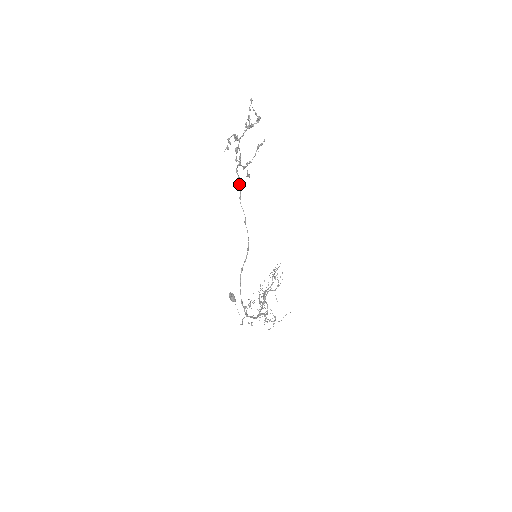
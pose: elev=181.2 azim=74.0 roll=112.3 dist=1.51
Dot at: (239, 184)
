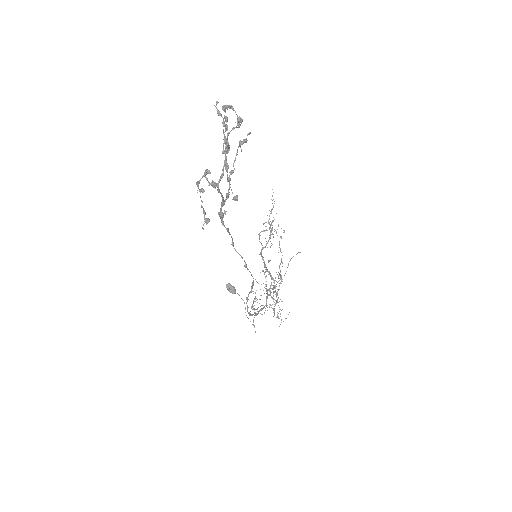
Dot at: (229, 234)
